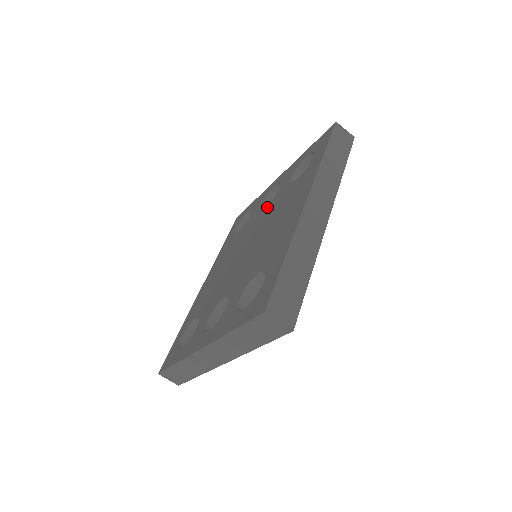
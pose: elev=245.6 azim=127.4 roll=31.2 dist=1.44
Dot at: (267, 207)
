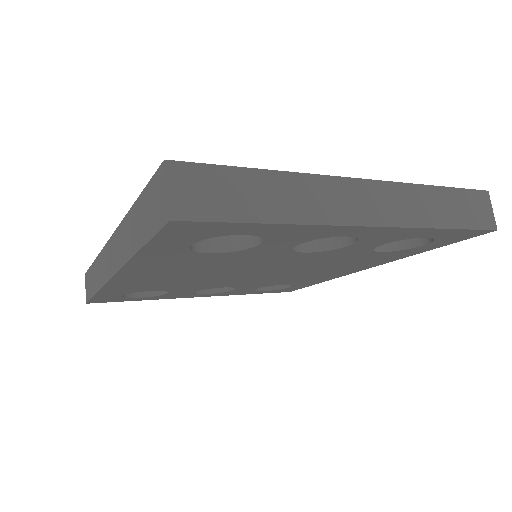
Dot at: occluded
